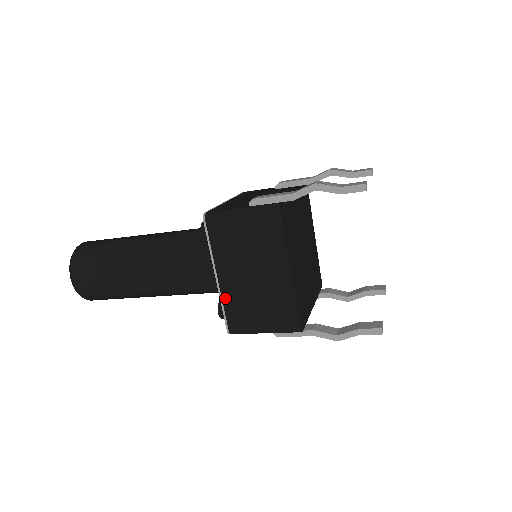
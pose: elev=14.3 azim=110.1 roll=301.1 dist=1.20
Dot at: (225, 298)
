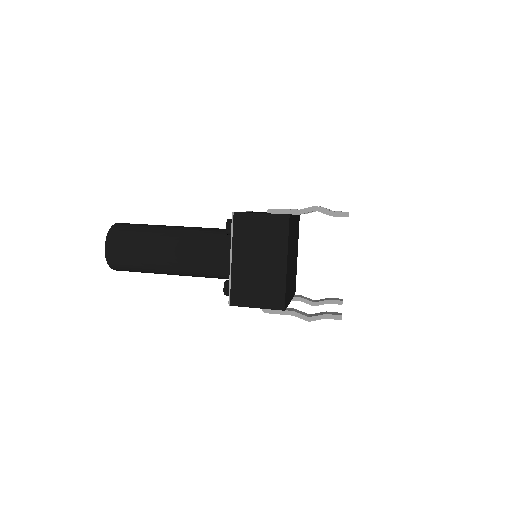
Dot at: (234, 276)
